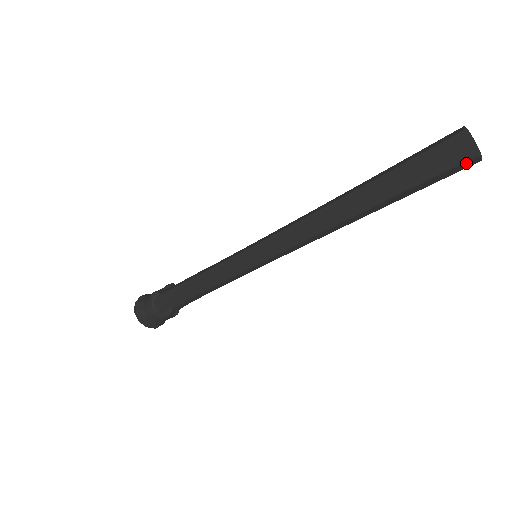
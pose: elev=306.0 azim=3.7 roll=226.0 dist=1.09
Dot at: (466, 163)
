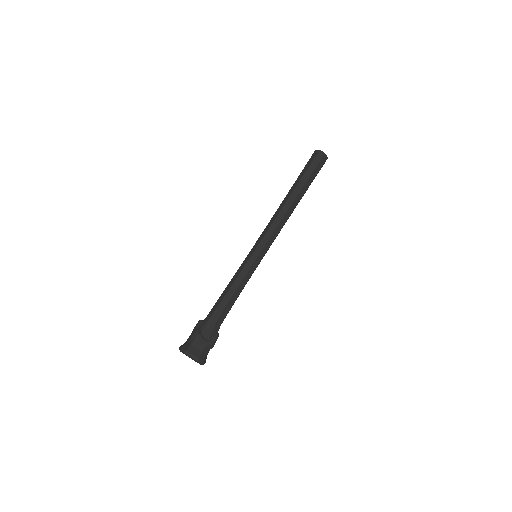
Dot at: occluded
